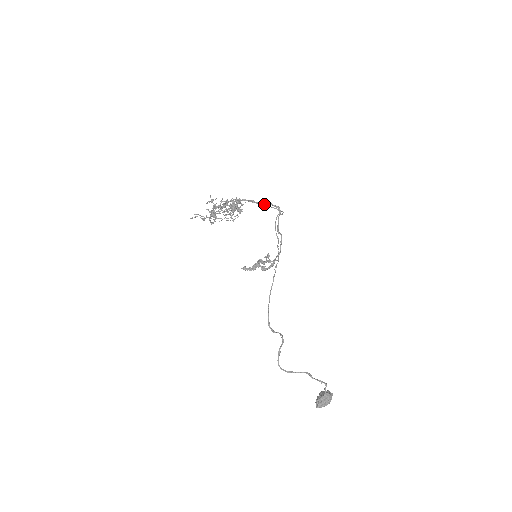
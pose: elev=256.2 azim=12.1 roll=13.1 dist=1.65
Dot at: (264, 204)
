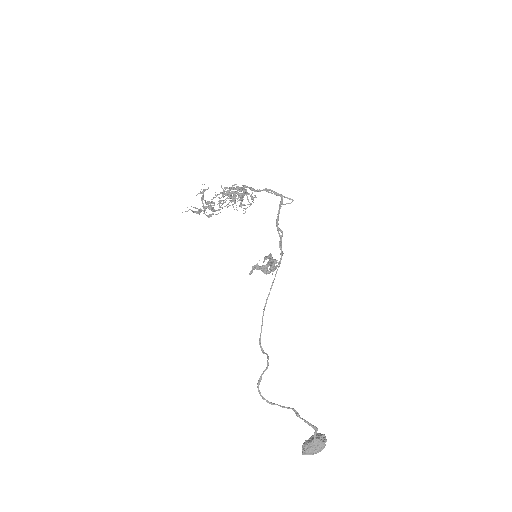
Dot at: (267, 191)
